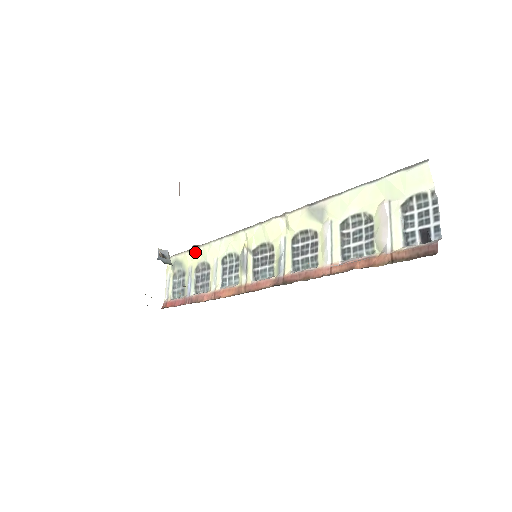
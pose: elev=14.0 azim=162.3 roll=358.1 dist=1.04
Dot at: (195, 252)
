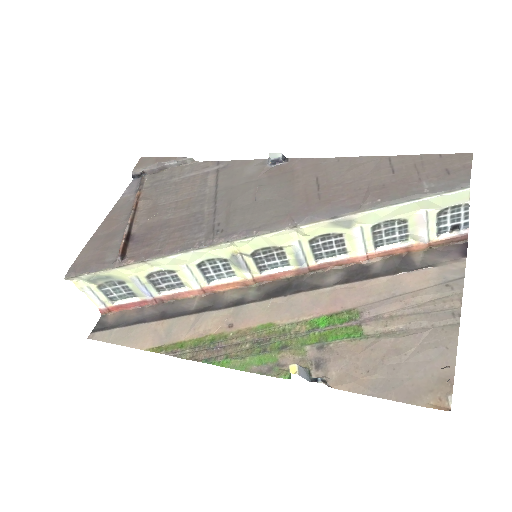
Dot at: (137, 266)
